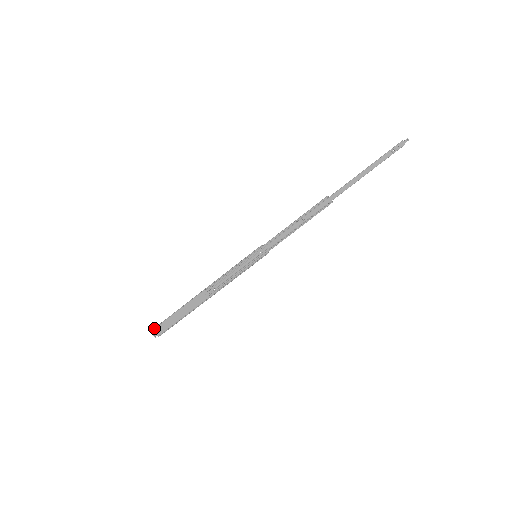
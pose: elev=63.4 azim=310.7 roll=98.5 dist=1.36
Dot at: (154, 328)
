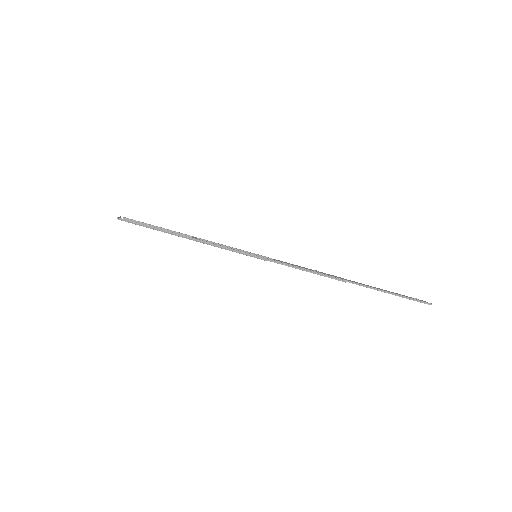
Dot at: (128, 218)
